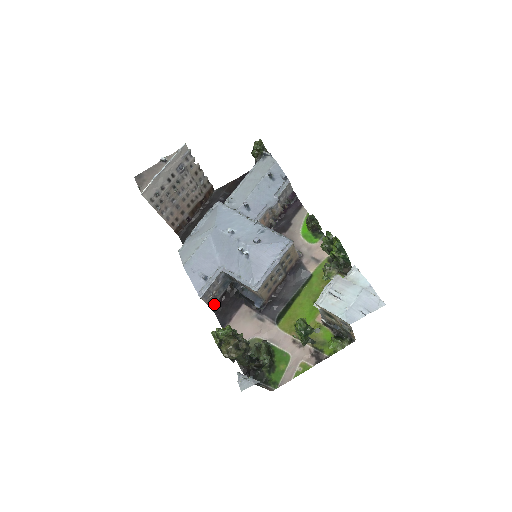
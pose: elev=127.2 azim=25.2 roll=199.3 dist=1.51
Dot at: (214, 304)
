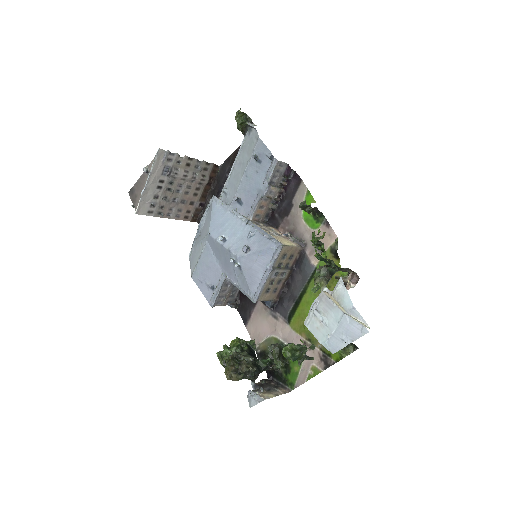
Dot at: (233, 301)
